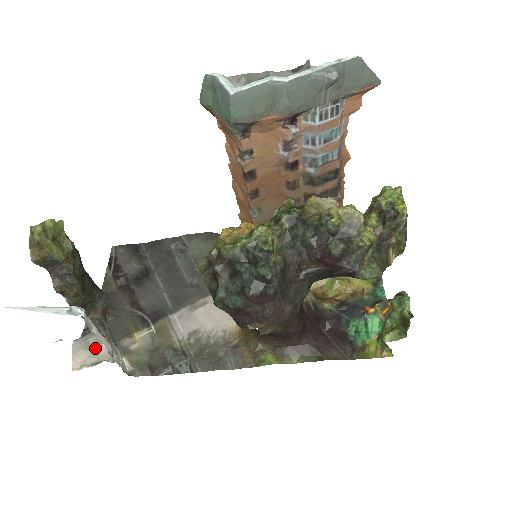
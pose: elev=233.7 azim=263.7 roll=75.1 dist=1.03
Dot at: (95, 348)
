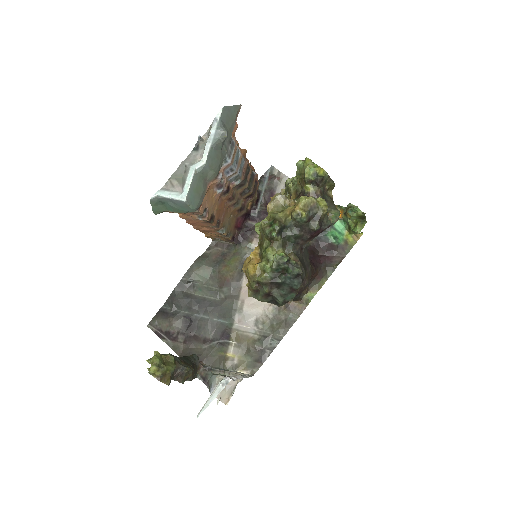
Dot at: occluded
